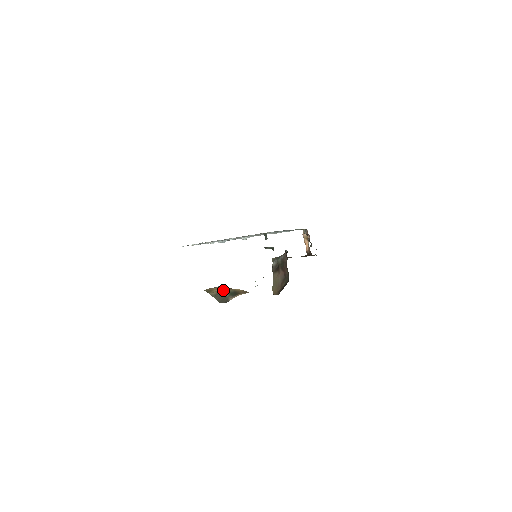
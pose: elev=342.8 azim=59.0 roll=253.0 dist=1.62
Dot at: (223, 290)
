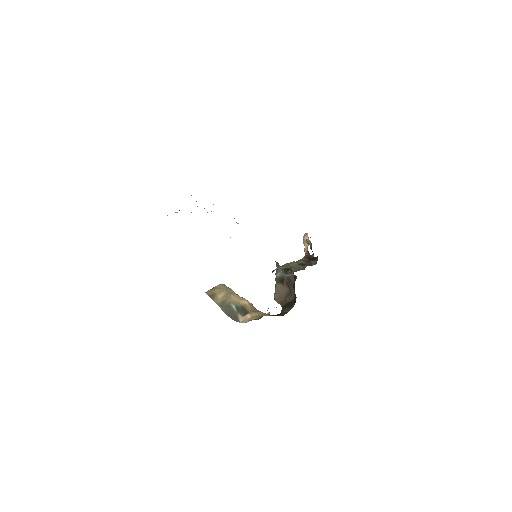
Dot at: (228, 299)
